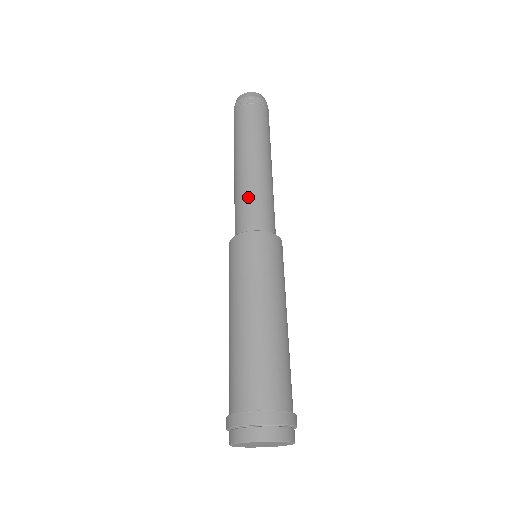
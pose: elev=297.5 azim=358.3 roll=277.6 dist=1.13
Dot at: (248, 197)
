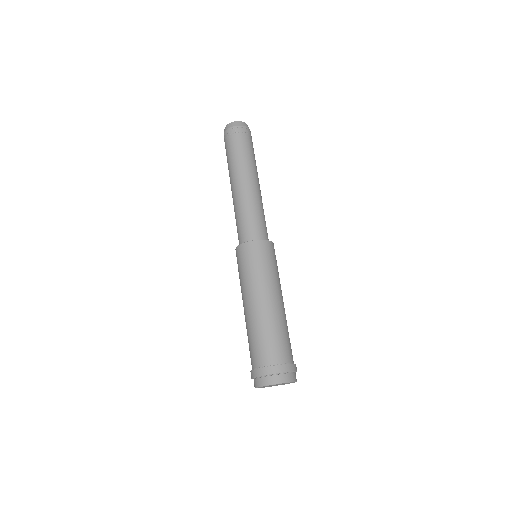
Dot at: (237, 218)
